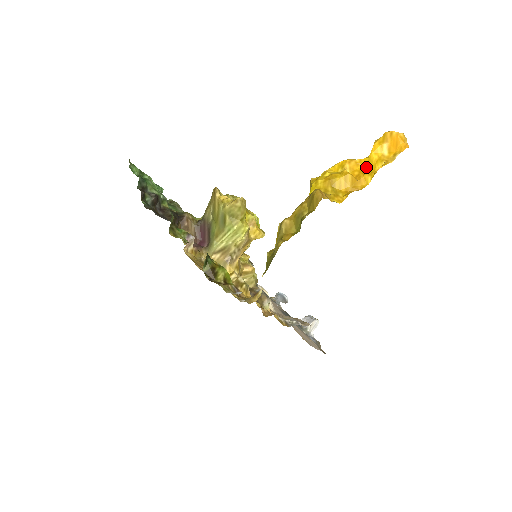
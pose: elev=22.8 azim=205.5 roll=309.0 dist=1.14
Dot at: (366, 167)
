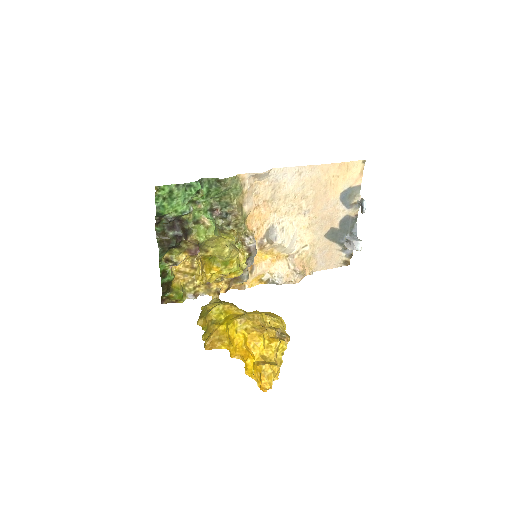
Dot at: (254, 359)
